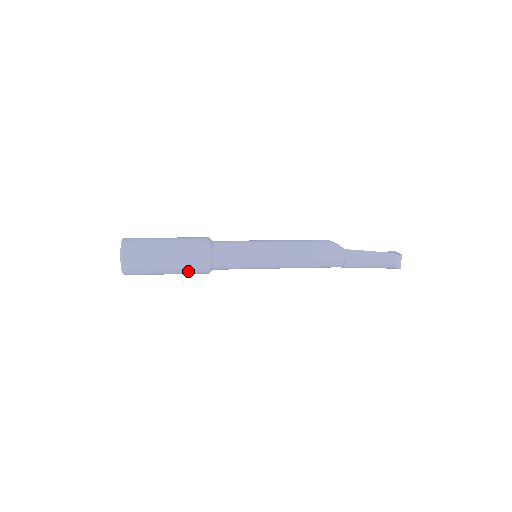
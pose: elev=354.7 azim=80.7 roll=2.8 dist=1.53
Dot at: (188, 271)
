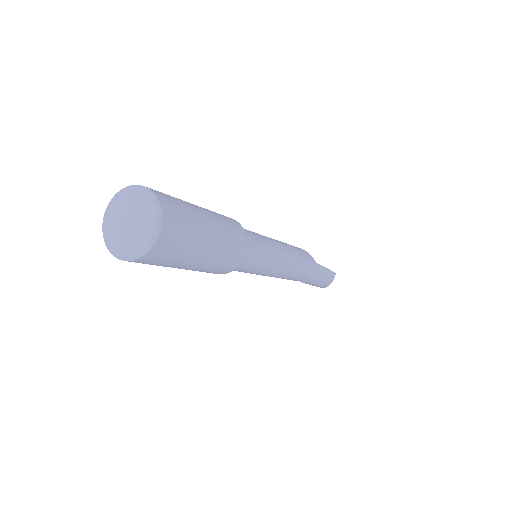
Dot at: (213, 268)
